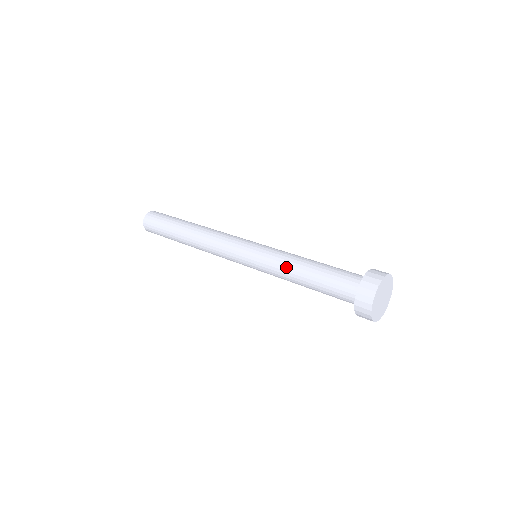
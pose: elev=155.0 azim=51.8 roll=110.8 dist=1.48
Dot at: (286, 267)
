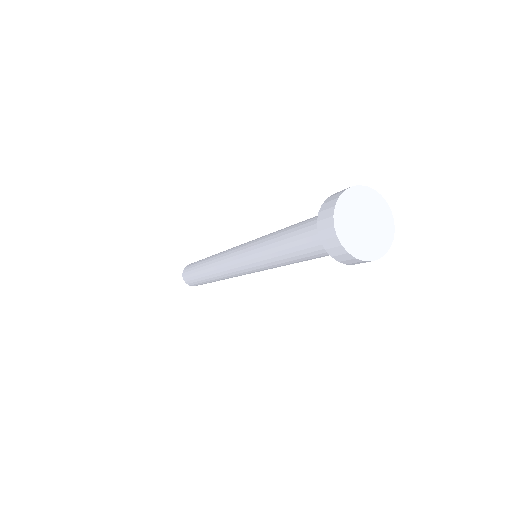
Dot at: (267, 249)
